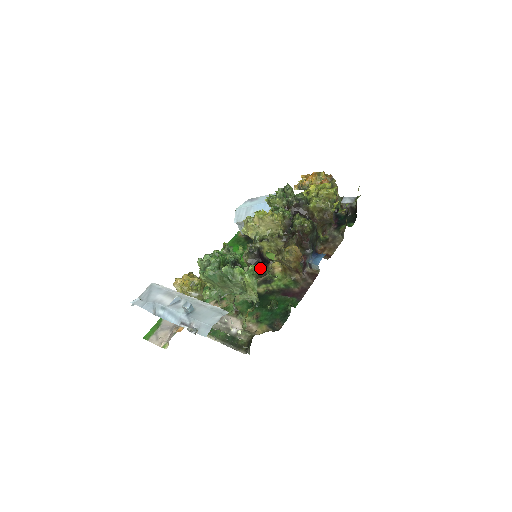
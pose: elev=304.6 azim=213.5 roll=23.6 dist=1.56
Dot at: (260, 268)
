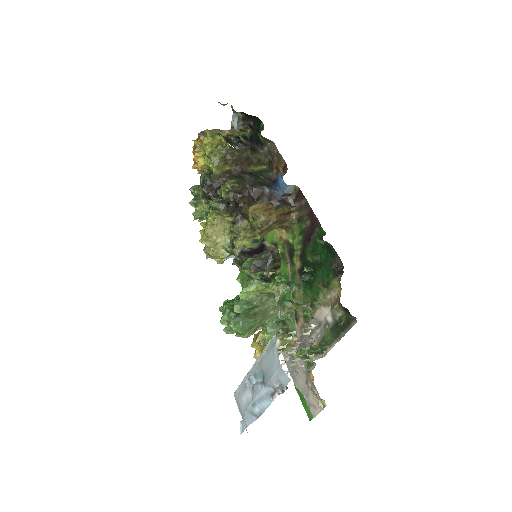
Dot at: (242, 269)
